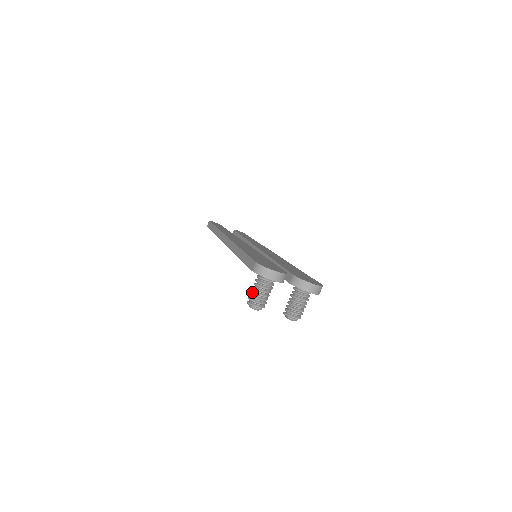
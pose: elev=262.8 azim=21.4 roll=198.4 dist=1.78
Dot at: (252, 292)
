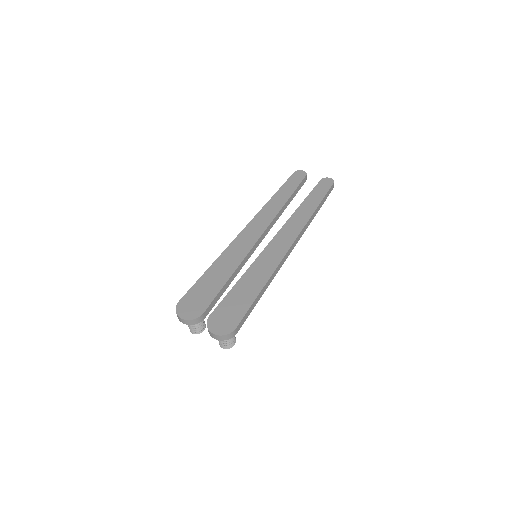
Dot at: occluded
